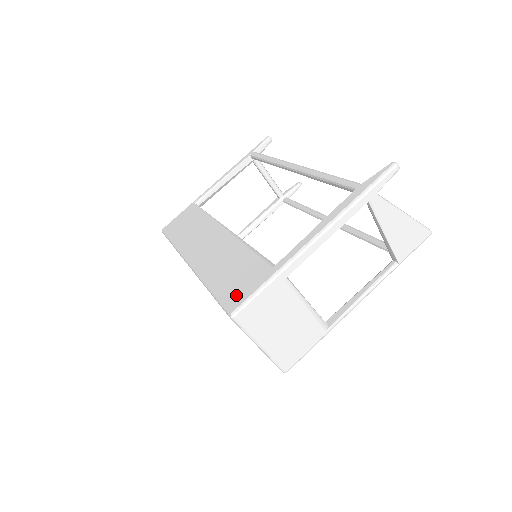
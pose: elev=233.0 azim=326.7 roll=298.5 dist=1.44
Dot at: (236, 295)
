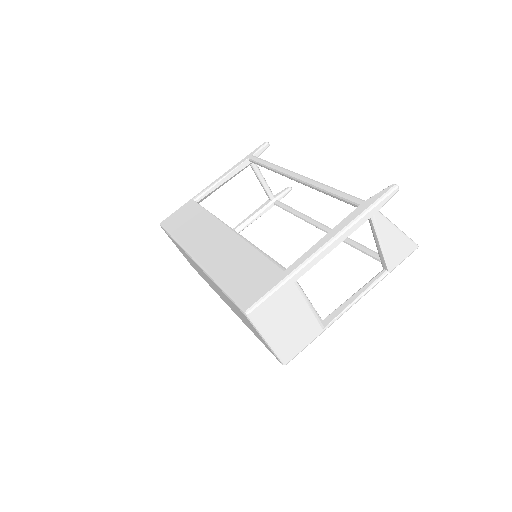
Dot at: (249, 294)
